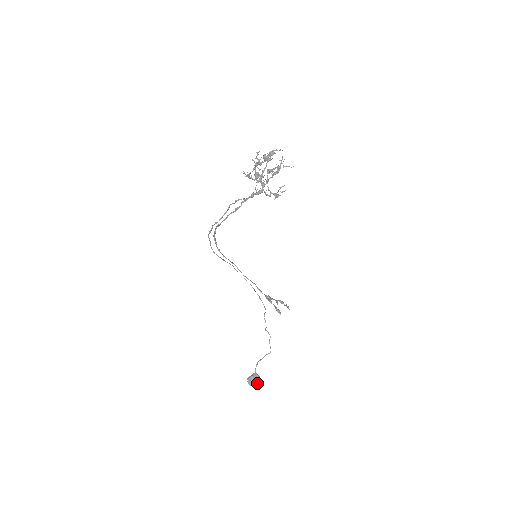
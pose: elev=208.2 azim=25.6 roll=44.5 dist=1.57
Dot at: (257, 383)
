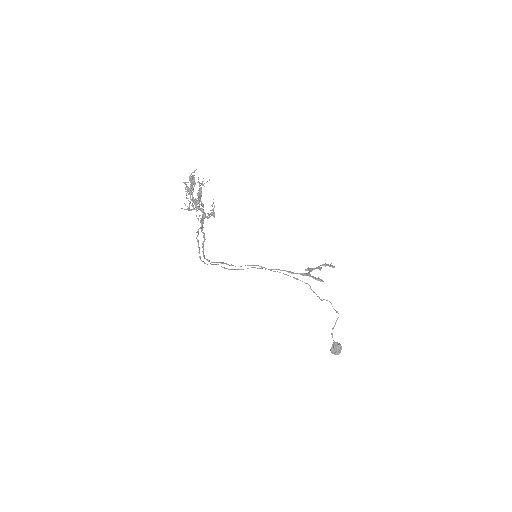
Dot at: (340, 350)
